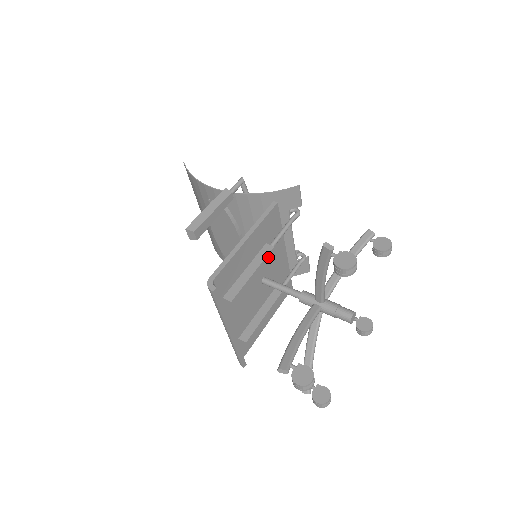
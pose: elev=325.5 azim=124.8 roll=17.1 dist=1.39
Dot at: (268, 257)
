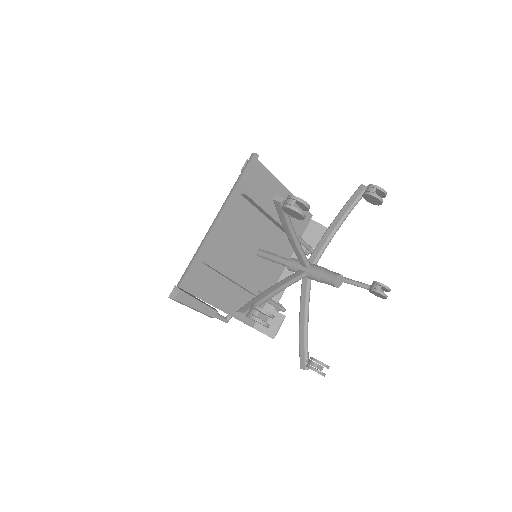
Dot at: occluded
